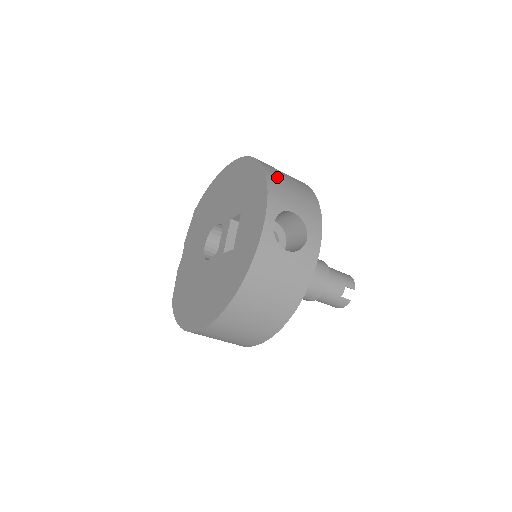
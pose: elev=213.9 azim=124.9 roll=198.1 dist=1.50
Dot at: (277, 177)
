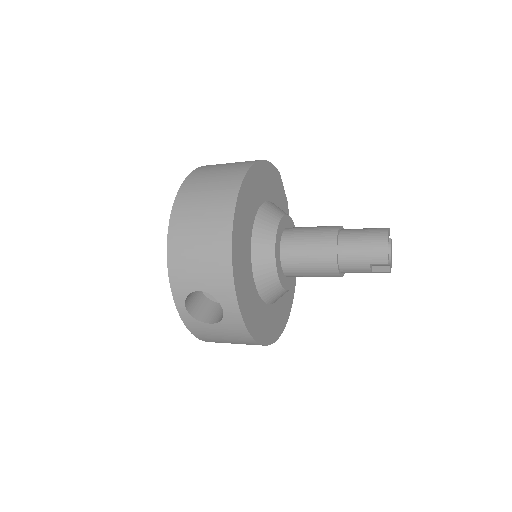
Dot at: (181, 248)
